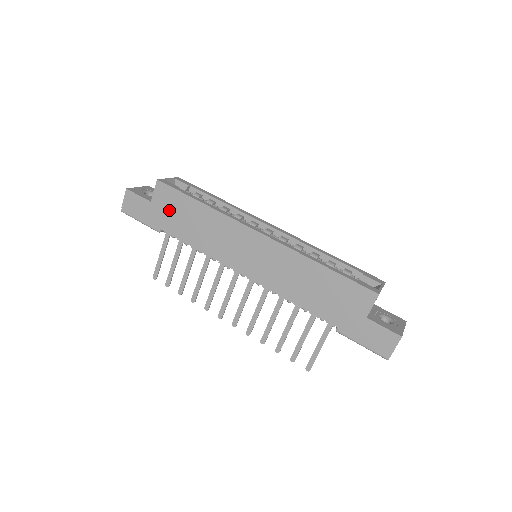
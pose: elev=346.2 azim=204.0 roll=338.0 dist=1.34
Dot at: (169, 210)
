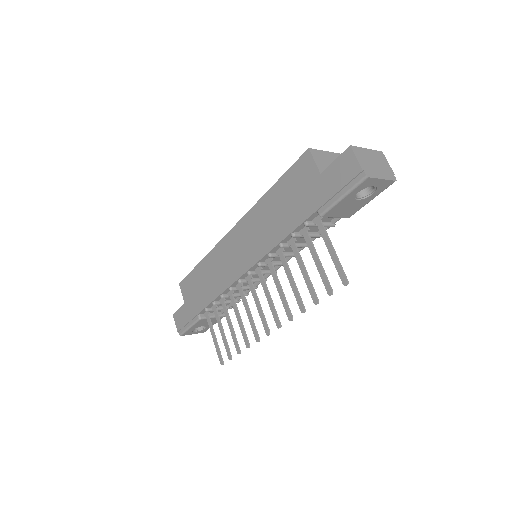
Dot at: (193, 293)
